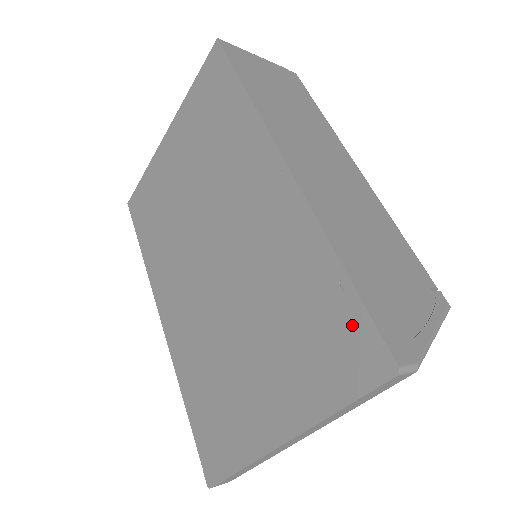
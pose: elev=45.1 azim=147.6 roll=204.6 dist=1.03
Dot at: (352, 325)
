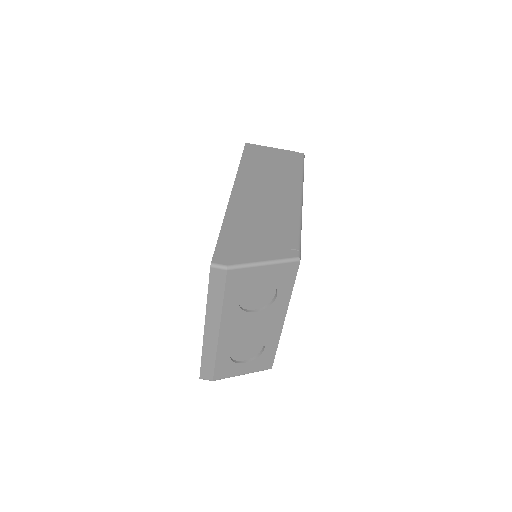
Dot at: occluded
